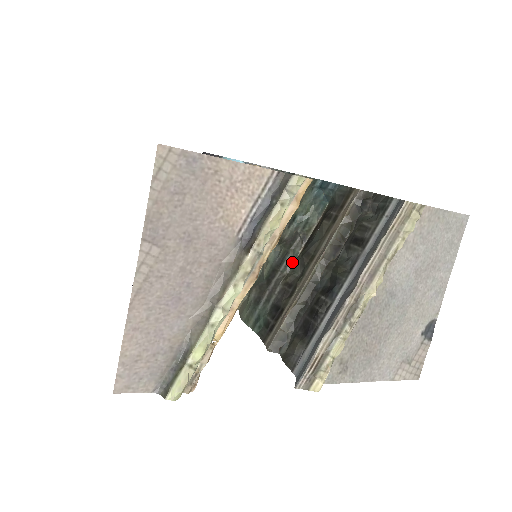
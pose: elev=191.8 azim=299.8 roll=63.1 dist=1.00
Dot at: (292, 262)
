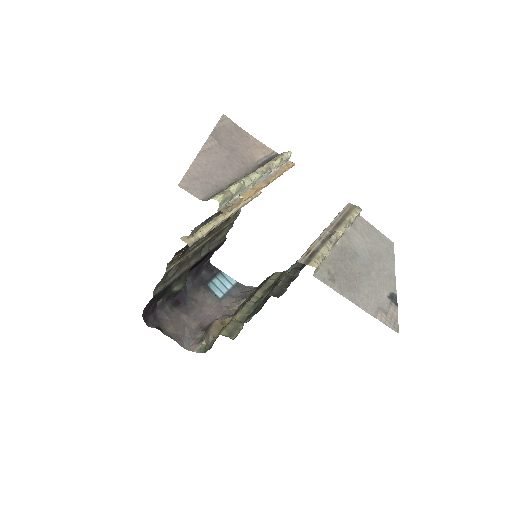
Dot at: occluded
